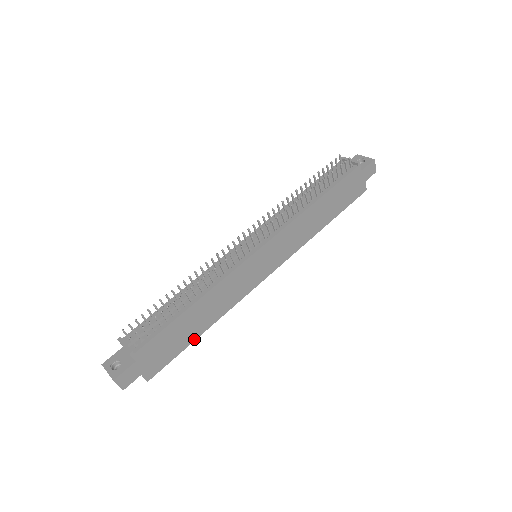
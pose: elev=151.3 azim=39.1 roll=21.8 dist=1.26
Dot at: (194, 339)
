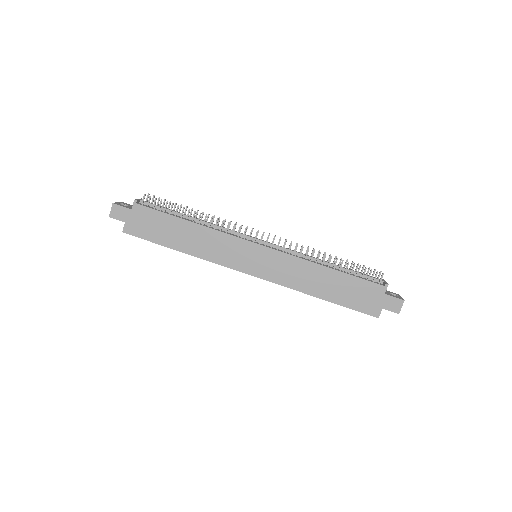
Dot at: (169, 246)
